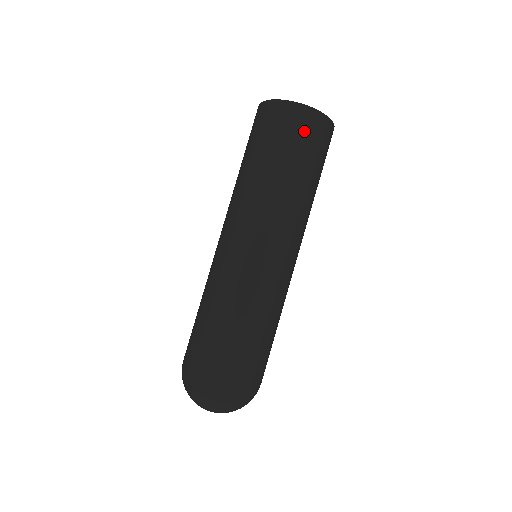
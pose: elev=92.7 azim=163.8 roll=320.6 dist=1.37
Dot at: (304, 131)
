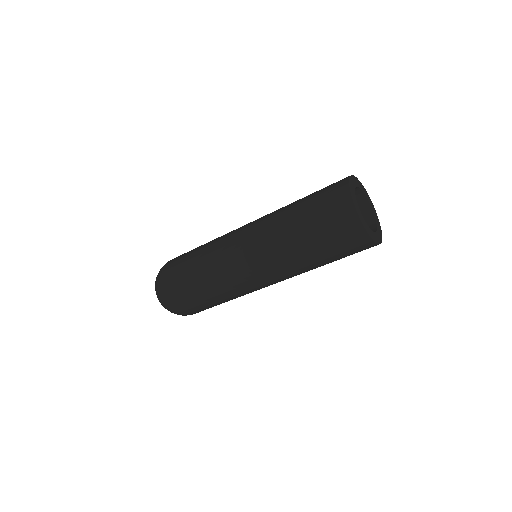
Dot at: (352, 248)
